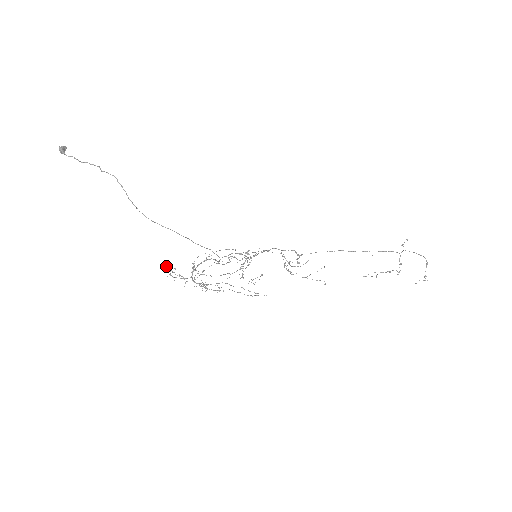
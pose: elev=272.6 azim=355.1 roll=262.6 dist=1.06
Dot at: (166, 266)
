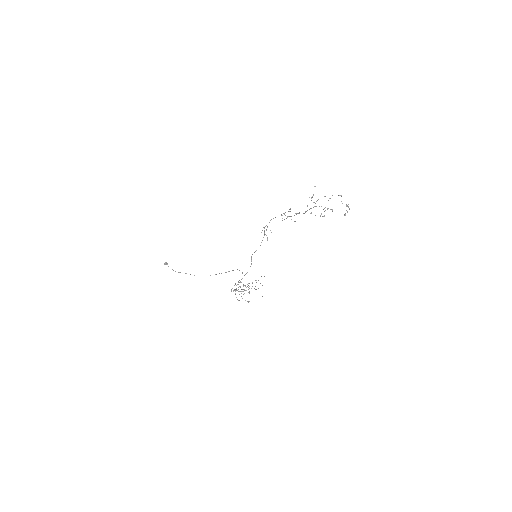
Dot at: occluded
